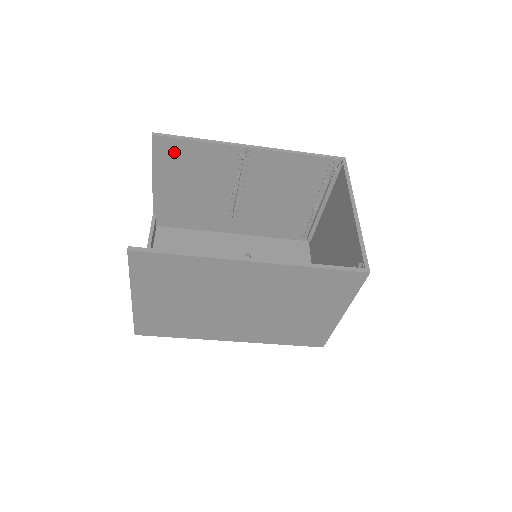
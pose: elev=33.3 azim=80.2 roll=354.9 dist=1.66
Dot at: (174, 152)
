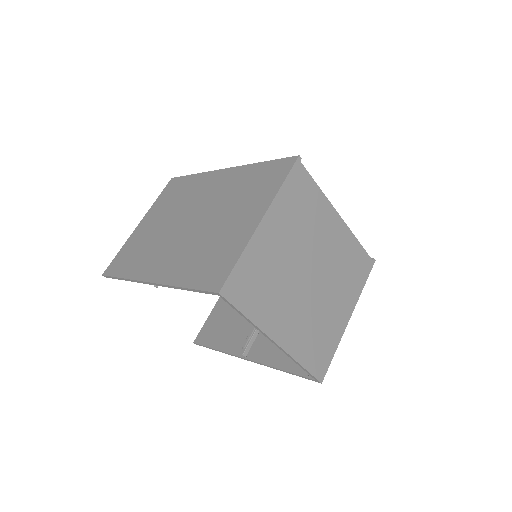
Dot at: occluded
